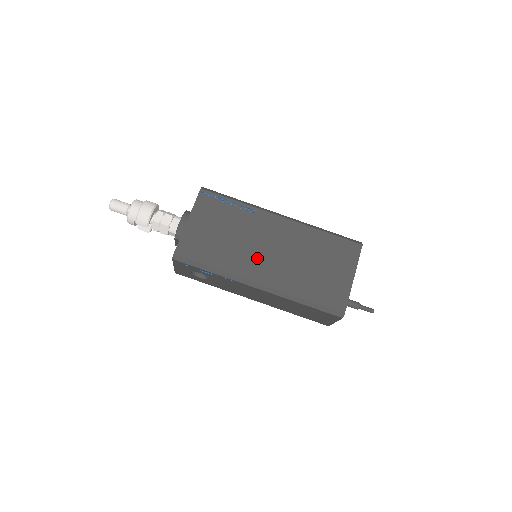
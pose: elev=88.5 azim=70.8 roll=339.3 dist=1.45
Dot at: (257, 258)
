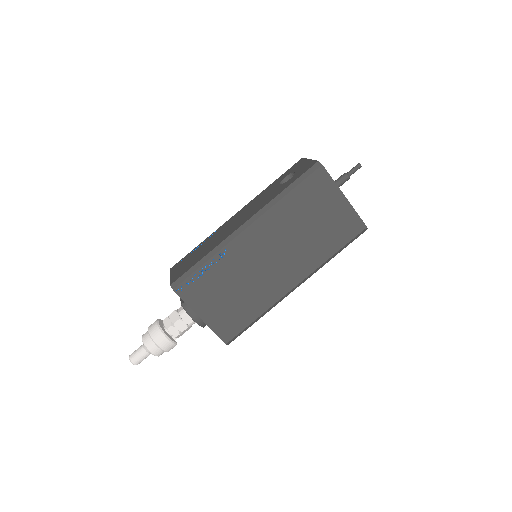
Dot at: (273, 275)
